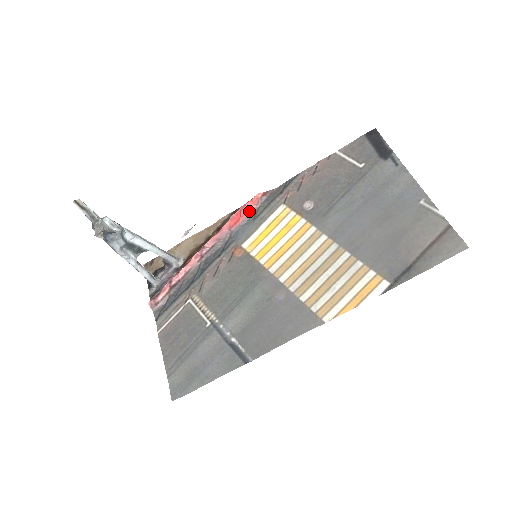
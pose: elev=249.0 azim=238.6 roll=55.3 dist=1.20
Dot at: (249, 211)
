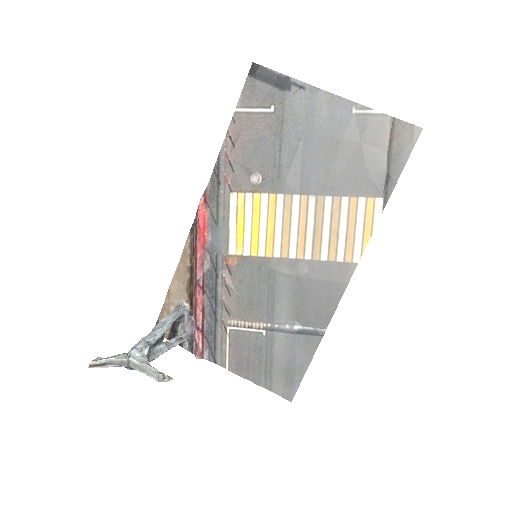
Dot at: (205, 221)
